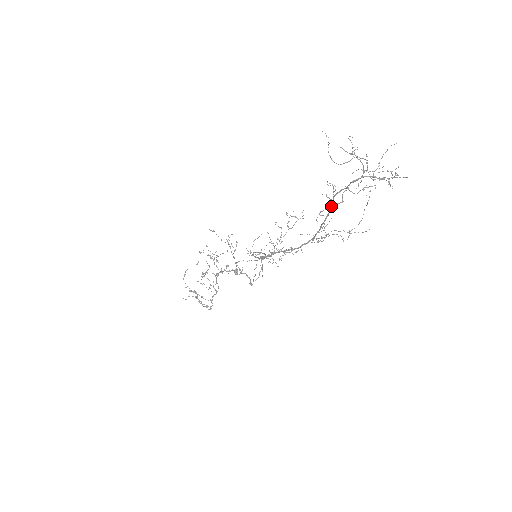
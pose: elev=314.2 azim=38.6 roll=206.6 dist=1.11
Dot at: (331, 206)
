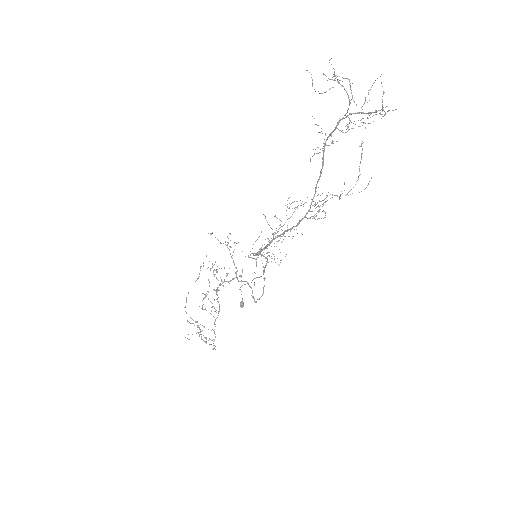
Dot at: occluded
